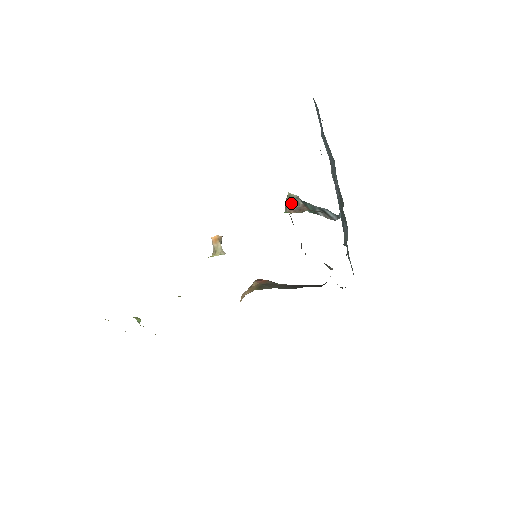
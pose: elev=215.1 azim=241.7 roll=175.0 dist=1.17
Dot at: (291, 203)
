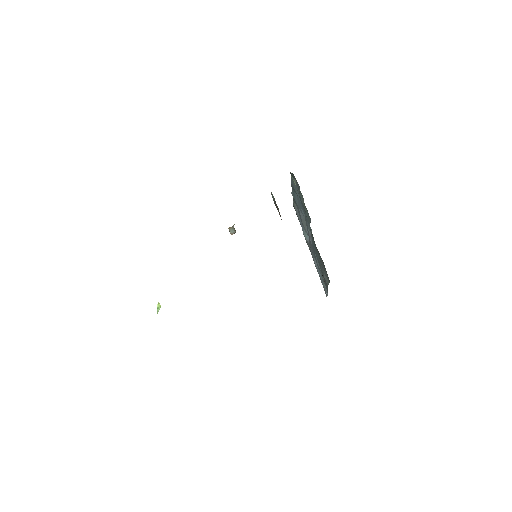
Dot at: occluded
